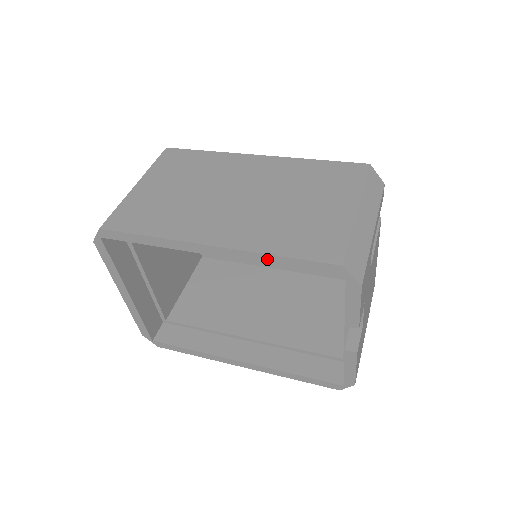
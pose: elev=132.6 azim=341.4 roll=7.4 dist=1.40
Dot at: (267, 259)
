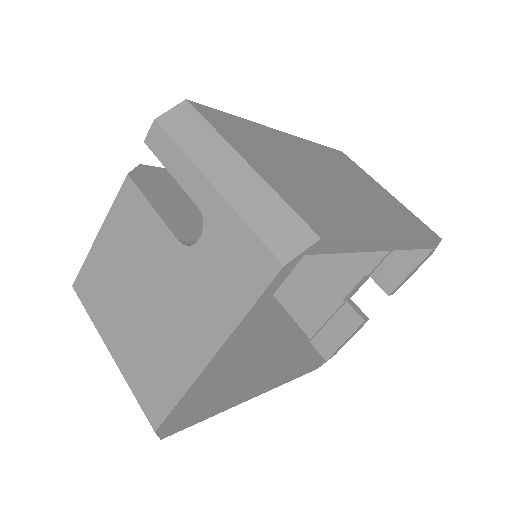
Dot at: (416, 244)
